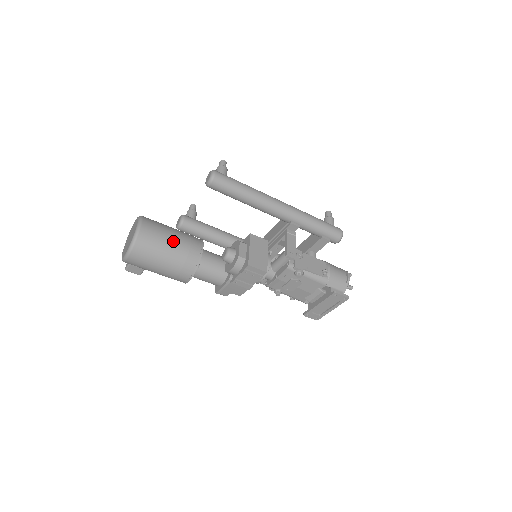
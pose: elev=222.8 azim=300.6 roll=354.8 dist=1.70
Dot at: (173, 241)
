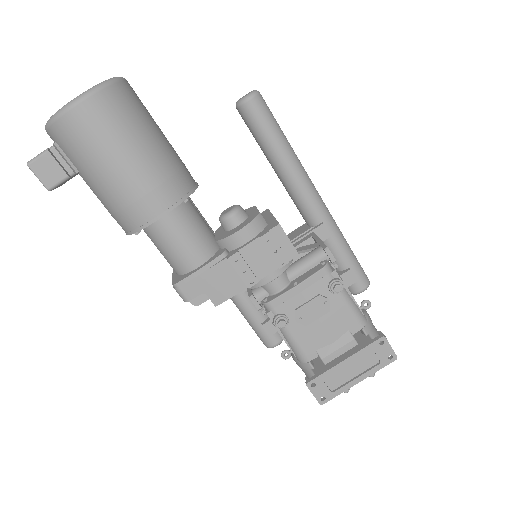
Dot at: (164, 137)
